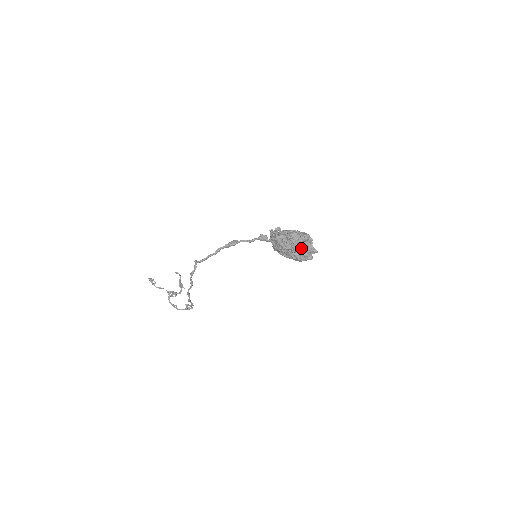
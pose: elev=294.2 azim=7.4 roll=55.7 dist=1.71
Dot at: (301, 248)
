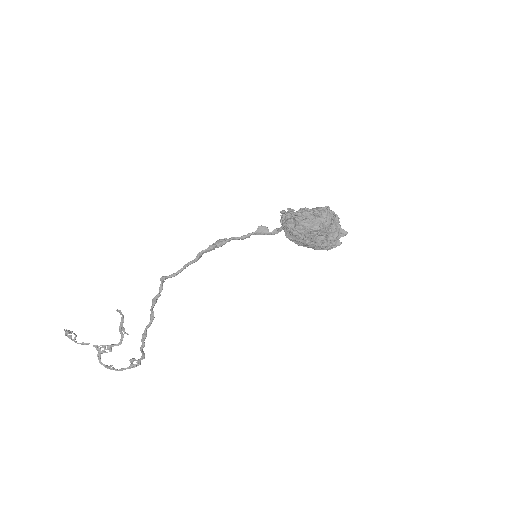
Dot at: (328, 230)
